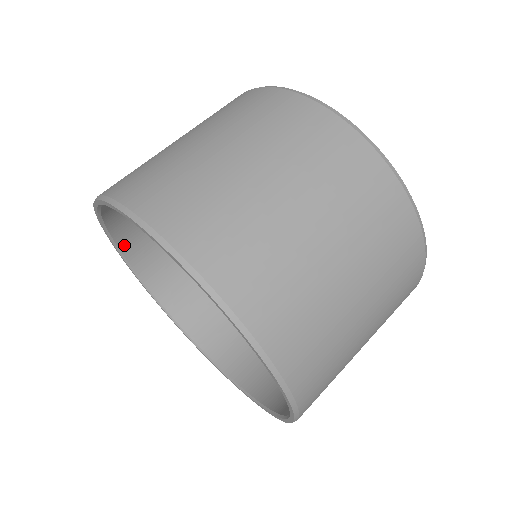
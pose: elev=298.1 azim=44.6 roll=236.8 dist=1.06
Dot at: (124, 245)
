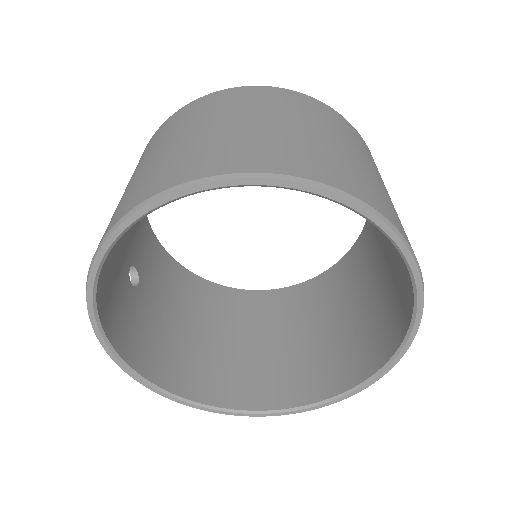
Dot at: (99, 301)
